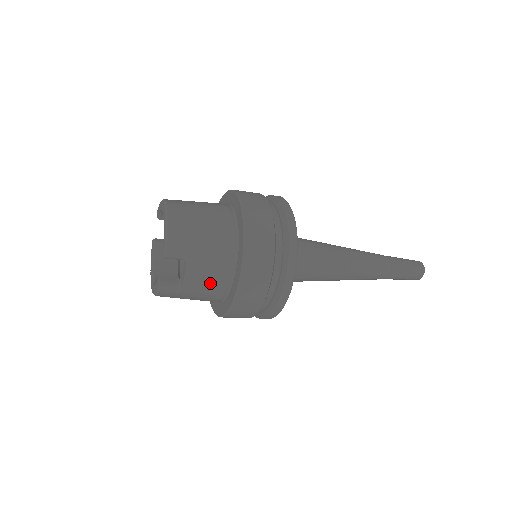
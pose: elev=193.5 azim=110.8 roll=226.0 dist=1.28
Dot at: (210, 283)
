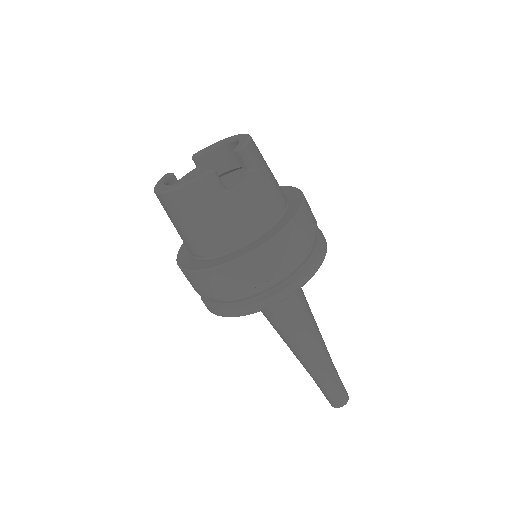
Dot at: (256, 209)
